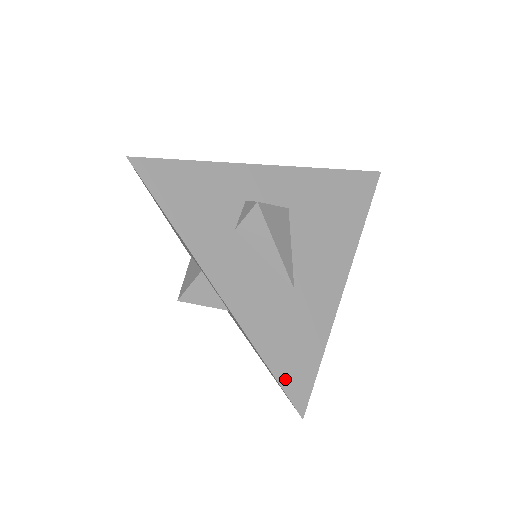
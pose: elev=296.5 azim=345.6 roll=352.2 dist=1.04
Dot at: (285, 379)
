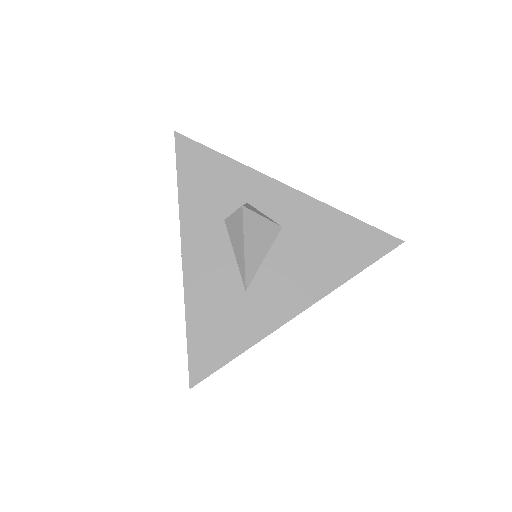
Dot at: (194, 351)
